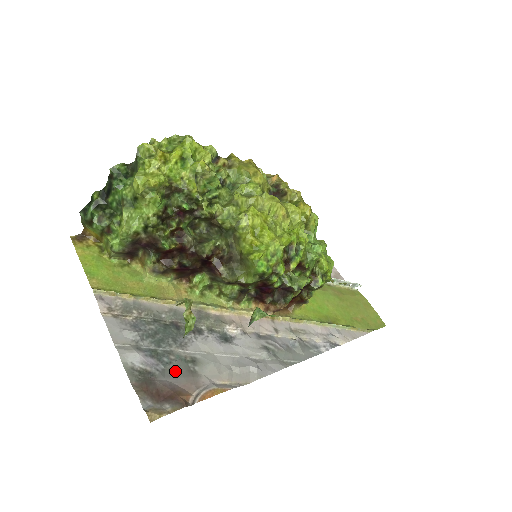
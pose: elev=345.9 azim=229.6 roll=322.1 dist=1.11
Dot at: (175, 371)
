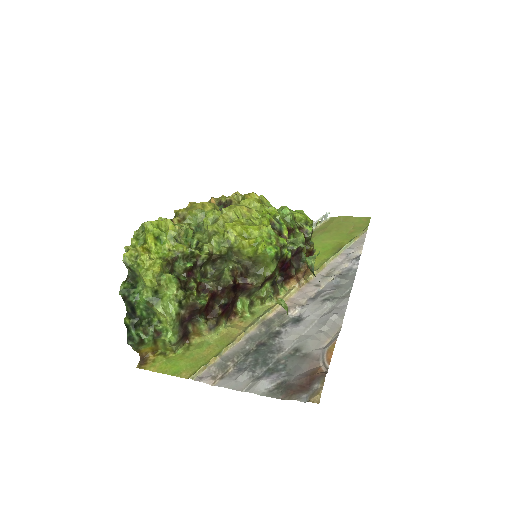
Dot at: (294, 366)
